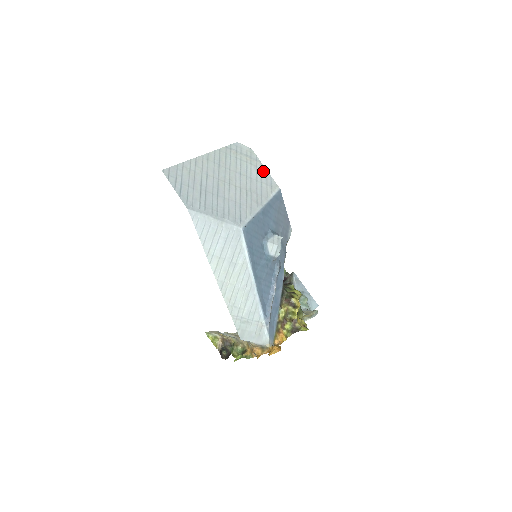
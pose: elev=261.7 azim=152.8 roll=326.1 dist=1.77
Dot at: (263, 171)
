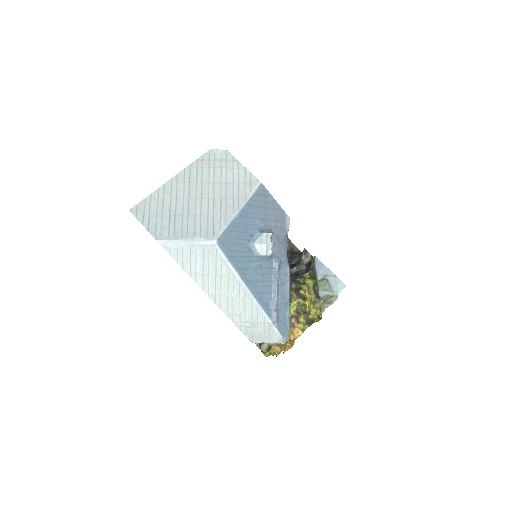
Dot at: (241, 170)
